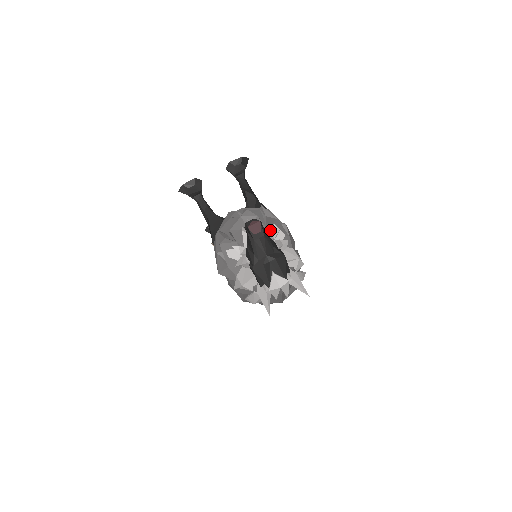
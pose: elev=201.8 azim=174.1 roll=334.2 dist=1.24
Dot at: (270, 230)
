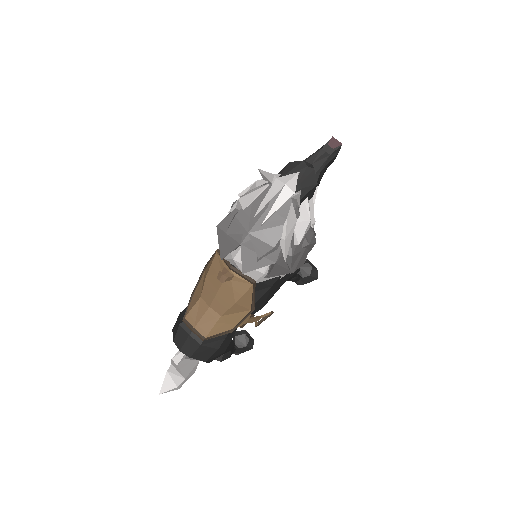
Dot at: occluded
